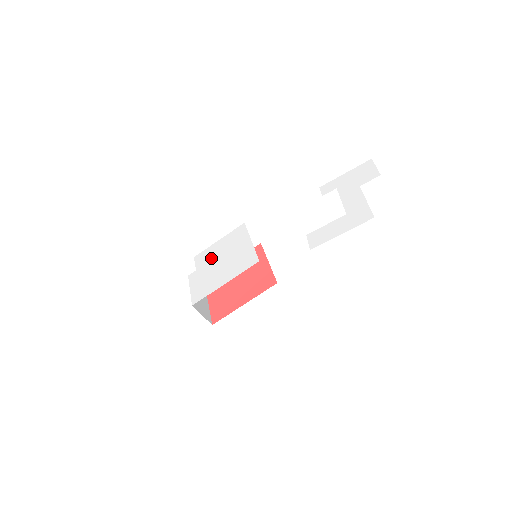
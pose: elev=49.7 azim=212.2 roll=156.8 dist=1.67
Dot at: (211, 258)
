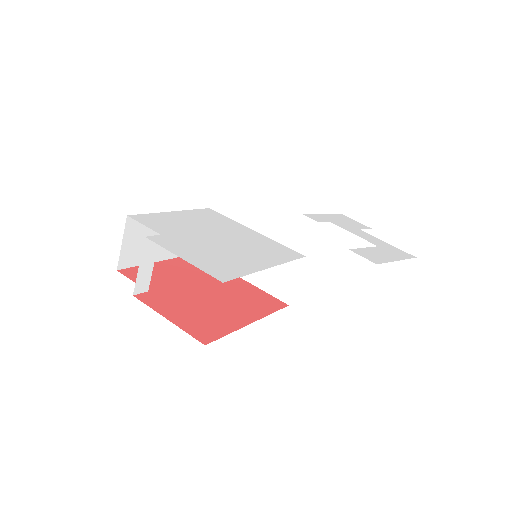
Dot at: (184, 228)
